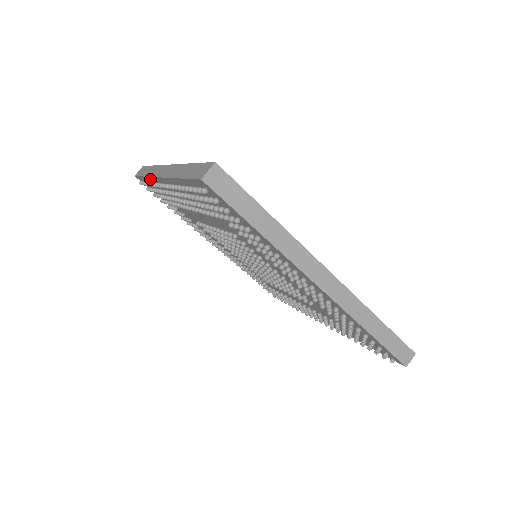
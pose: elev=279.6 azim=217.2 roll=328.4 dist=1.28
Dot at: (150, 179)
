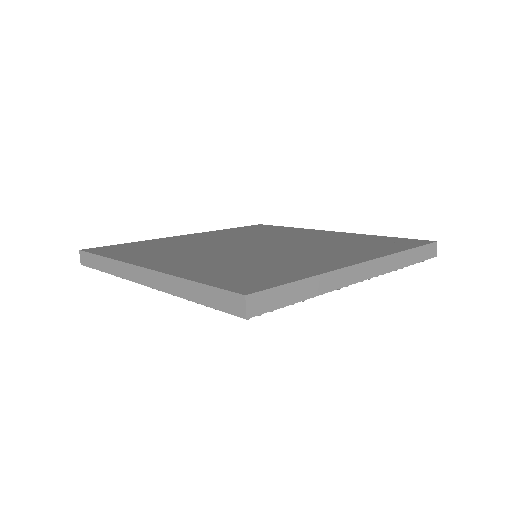
Dot at: occluded
